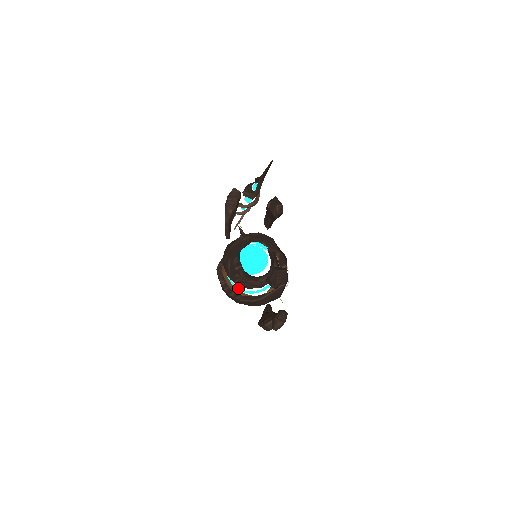
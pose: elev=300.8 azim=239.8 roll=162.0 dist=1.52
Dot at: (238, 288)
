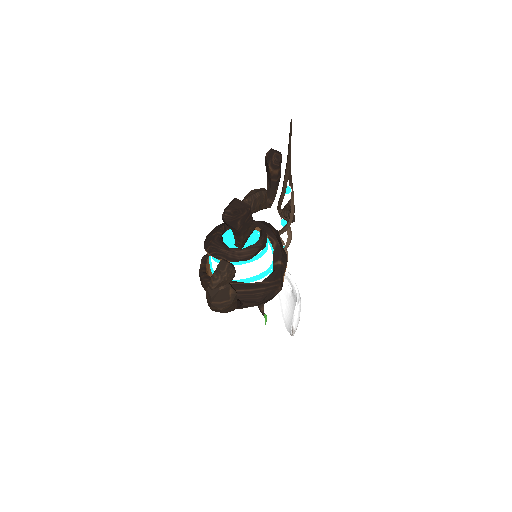
Dot at: occluded
